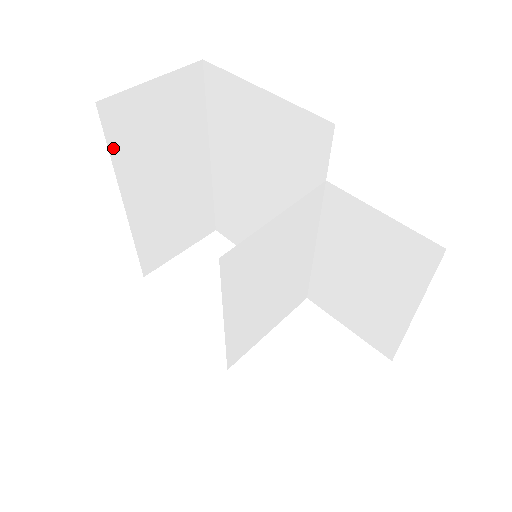
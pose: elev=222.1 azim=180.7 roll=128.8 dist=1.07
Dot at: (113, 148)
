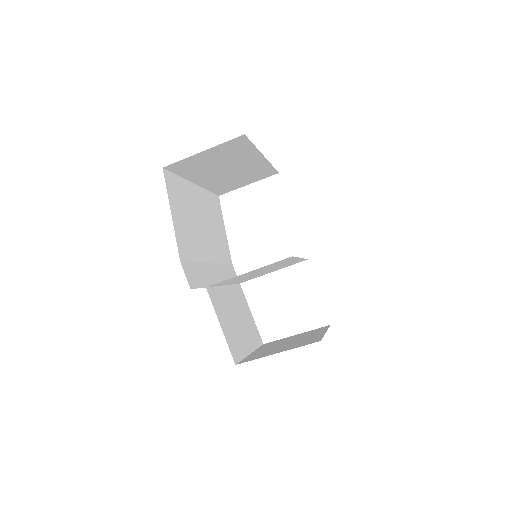
Dot at: (181, 174)
